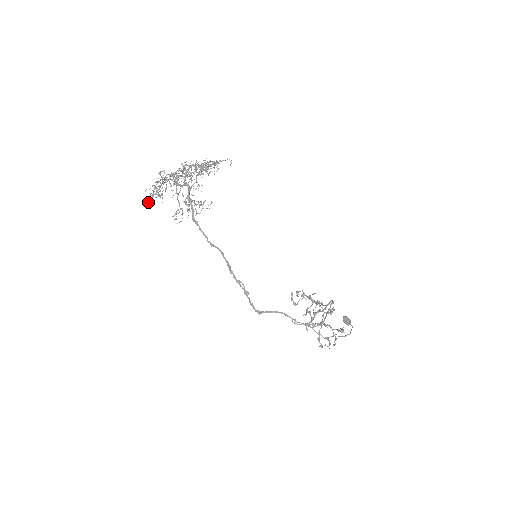
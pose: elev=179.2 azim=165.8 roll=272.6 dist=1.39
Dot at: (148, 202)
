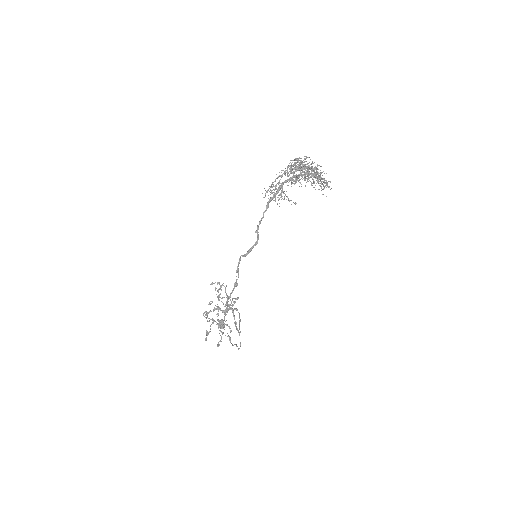
Dot at: occluded
